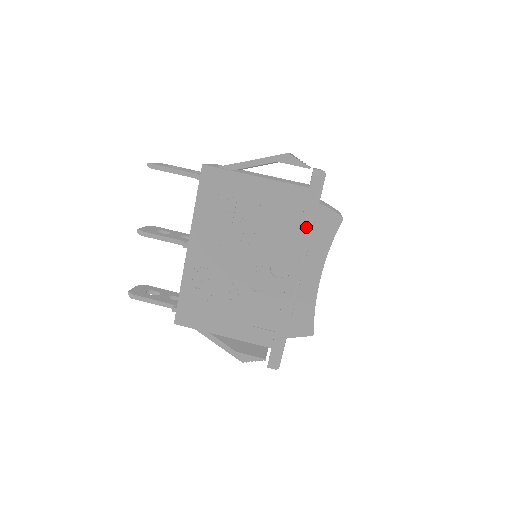
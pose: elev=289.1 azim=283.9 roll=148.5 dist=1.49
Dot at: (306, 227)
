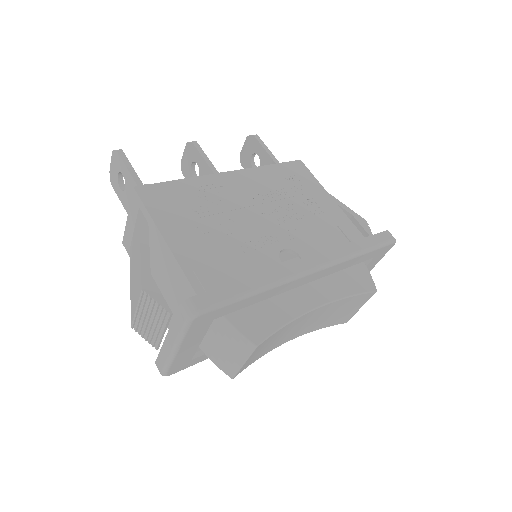
Dot at: (354, 248)
